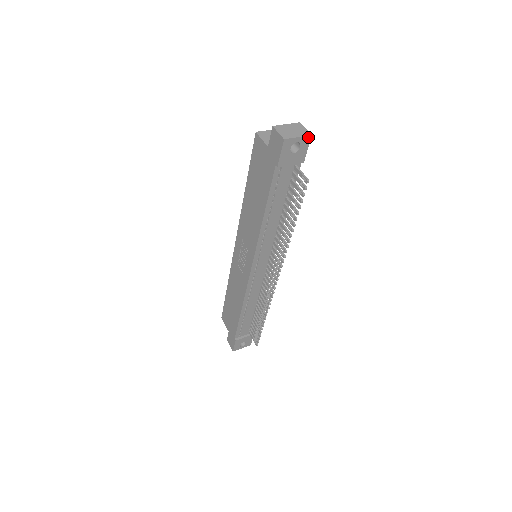
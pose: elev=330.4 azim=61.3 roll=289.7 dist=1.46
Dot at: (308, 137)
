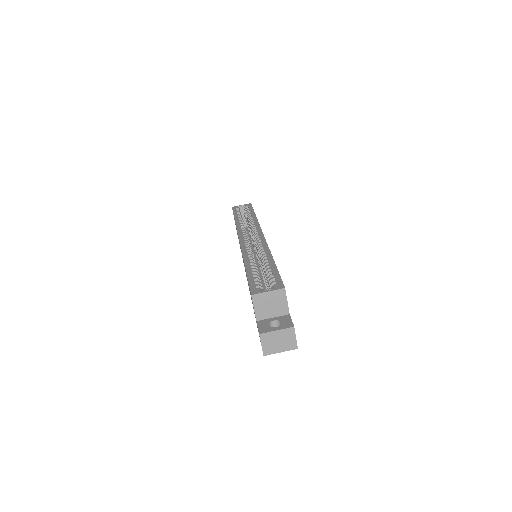
Dot at: (294, 348)
